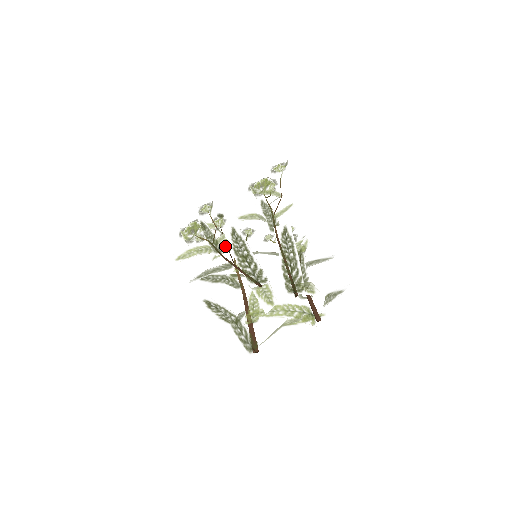
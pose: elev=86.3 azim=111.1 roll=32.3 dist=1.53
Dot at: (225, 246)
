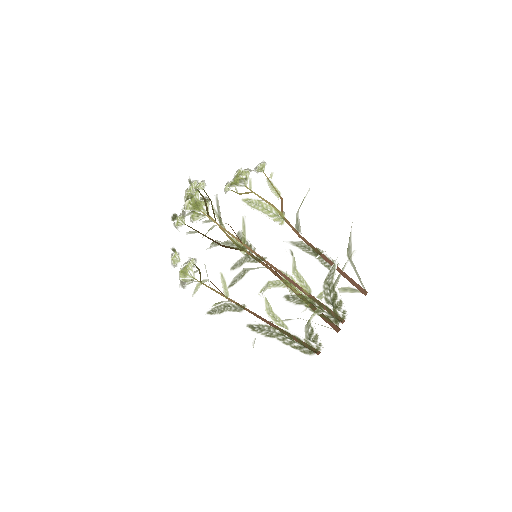
Dot at: occluded
